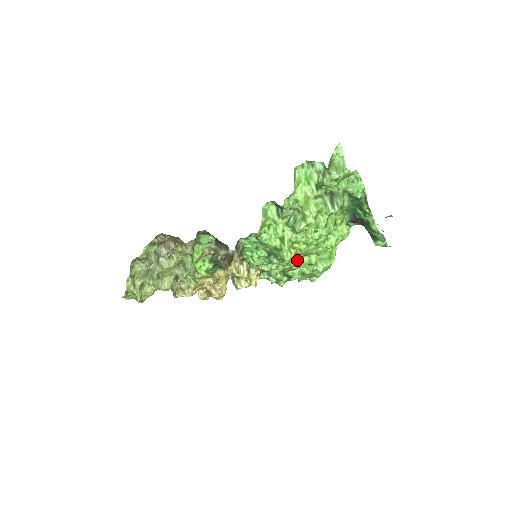
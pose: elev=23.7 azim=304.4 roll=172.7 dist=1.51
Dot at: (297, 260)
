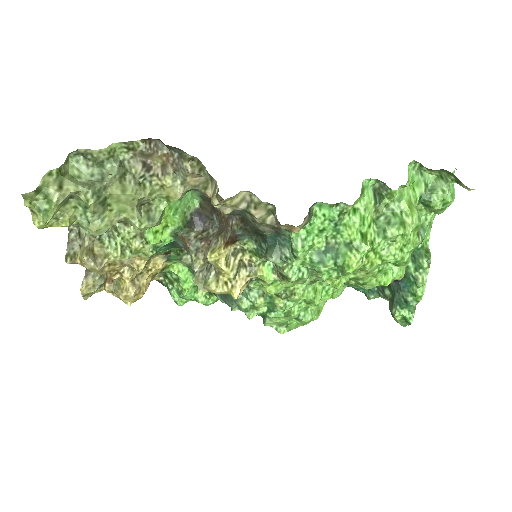
Dot at: (342, 280)
